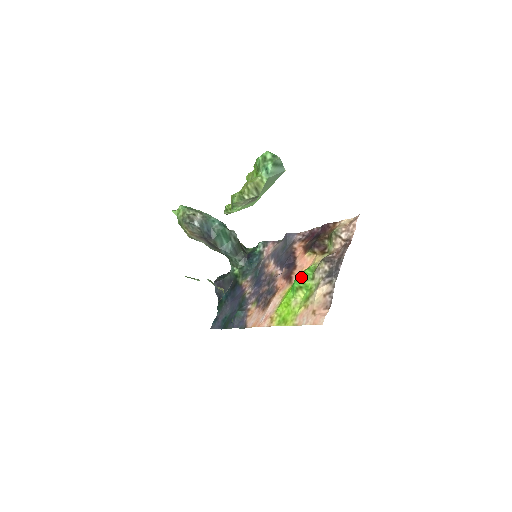
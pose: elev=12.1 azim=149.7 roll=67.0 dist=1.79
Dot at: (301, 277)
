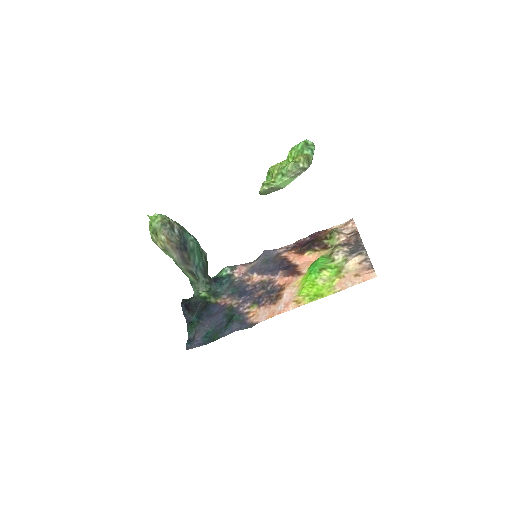
Dot at: (319, 262)
